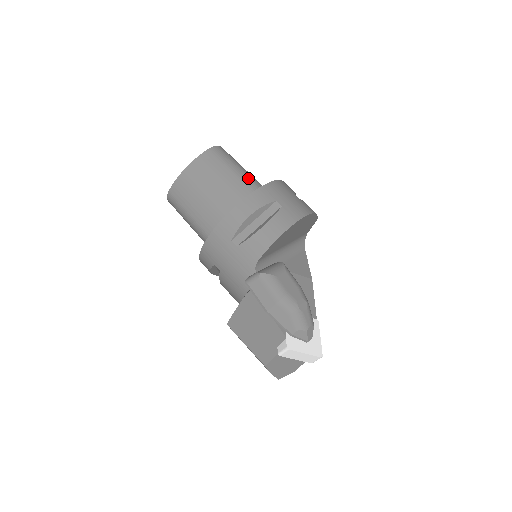
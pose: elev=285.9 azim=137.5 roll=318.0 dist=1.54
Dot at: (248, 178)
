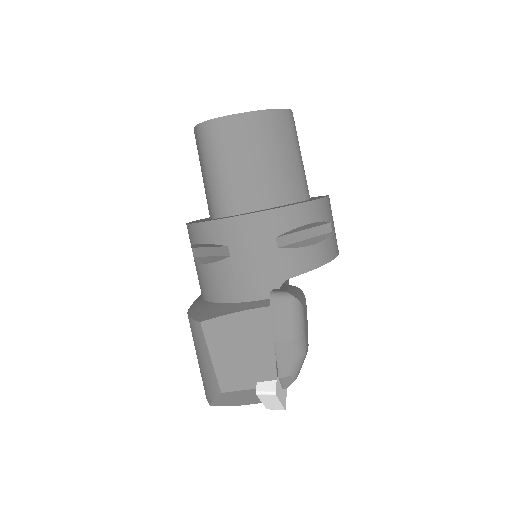
Dot at: occluded
